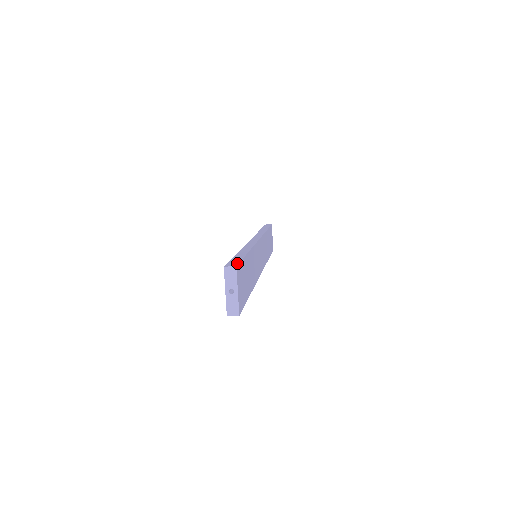
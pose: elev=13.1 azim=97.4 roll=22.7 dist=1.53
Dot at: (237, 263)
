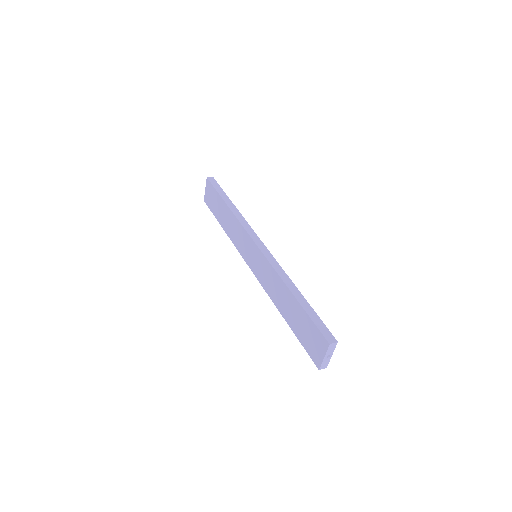
Dot at: (330, 333)
